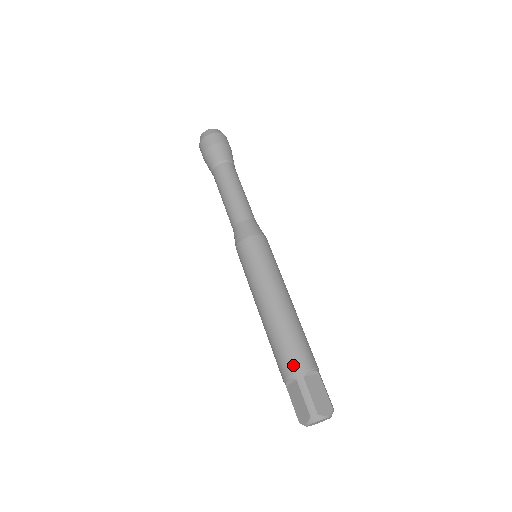
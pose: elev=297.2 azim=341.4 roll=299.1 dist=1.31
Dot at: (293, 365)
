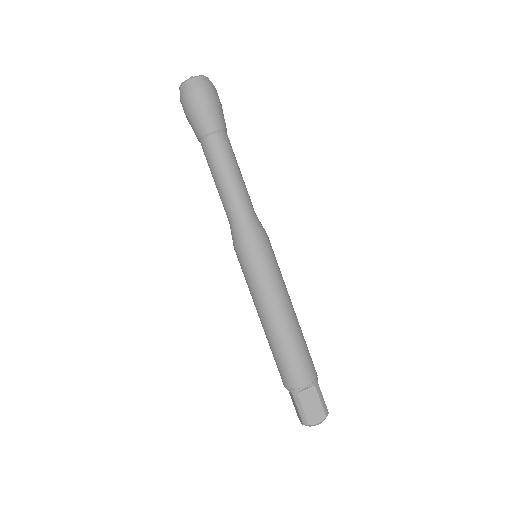
Dot at: (288, 382)
